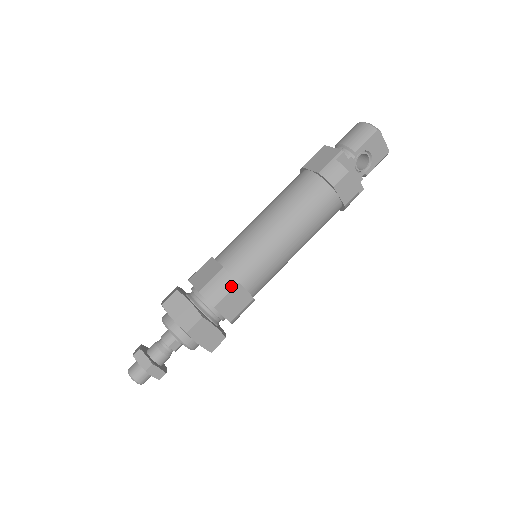
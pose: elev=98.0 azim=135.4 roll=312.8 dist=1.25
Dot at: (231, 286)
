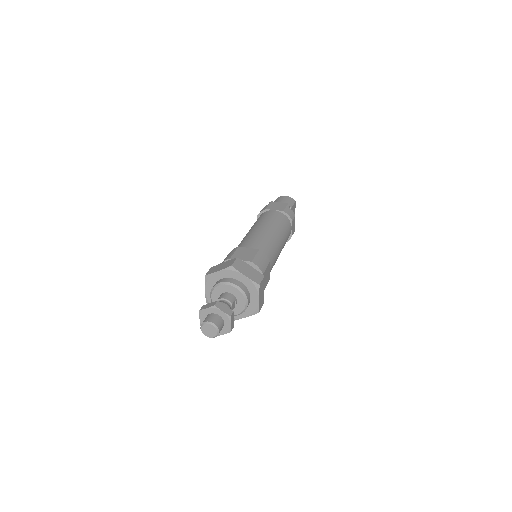
Dot at: (268, 262)
